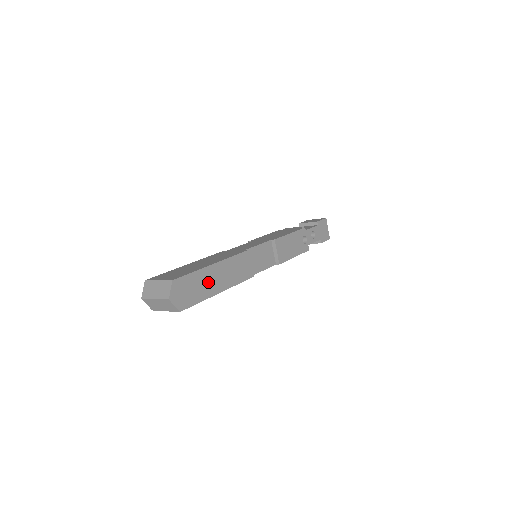
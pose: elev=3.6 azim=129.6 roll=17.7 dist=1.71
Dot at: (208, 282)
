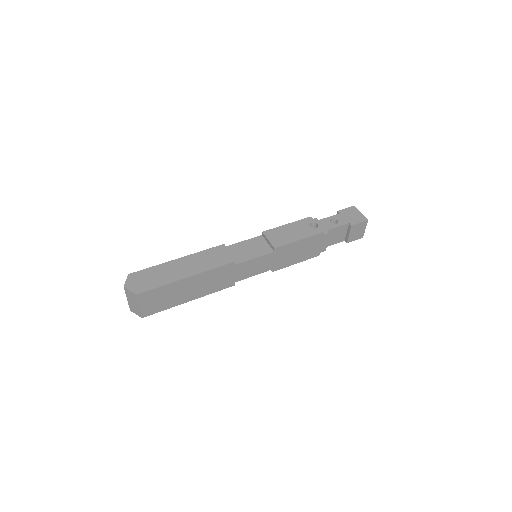
Dot at: (171, 272)
